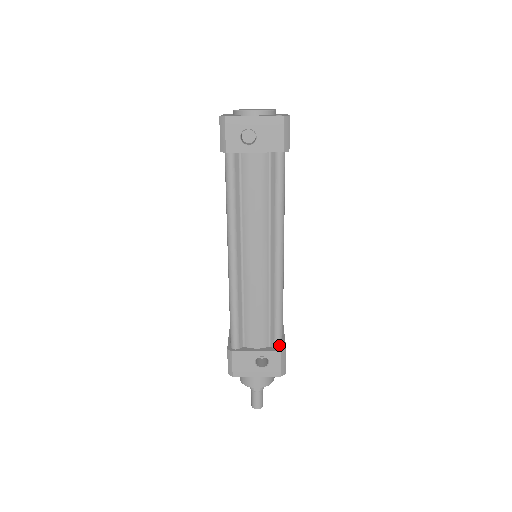
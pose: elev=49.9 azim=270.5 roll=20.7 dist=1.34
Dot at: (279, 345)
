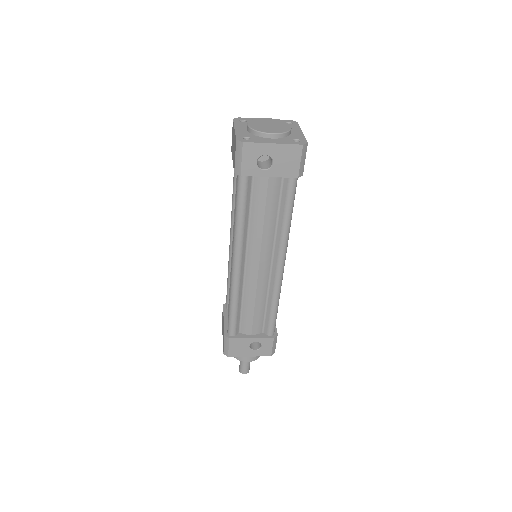
Dot at: (272, 333)
